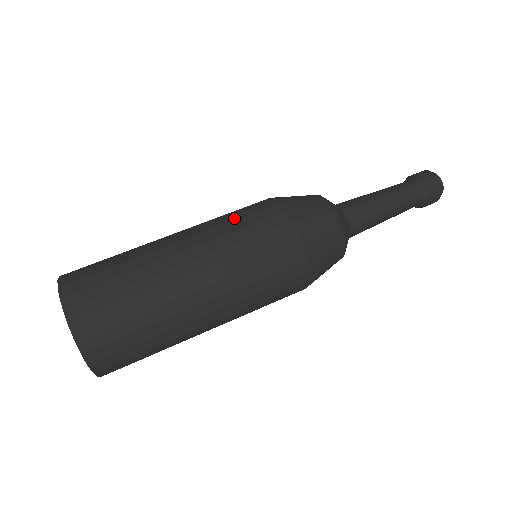
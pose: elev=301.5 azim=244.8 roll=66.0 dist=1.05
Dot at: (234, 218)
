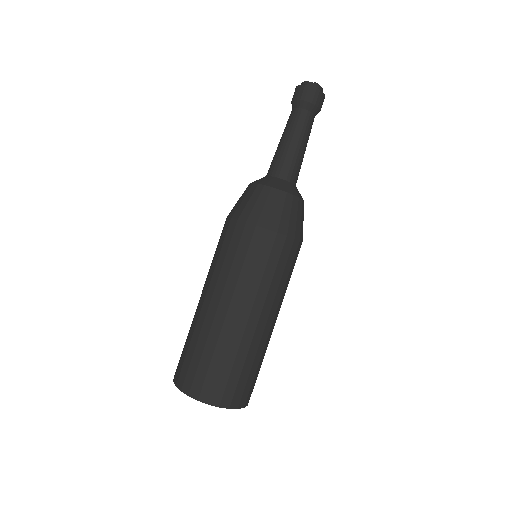
Dot at: (240, 263)
